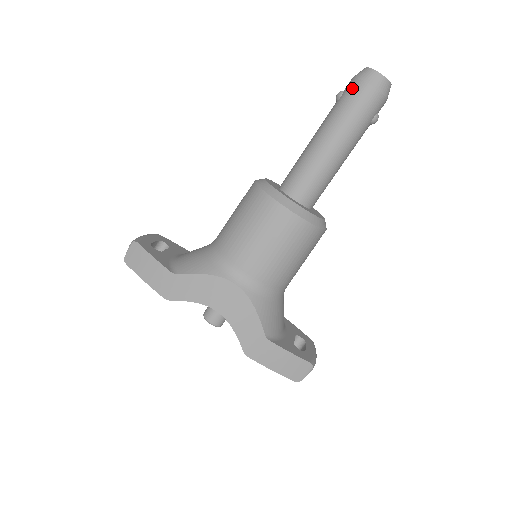
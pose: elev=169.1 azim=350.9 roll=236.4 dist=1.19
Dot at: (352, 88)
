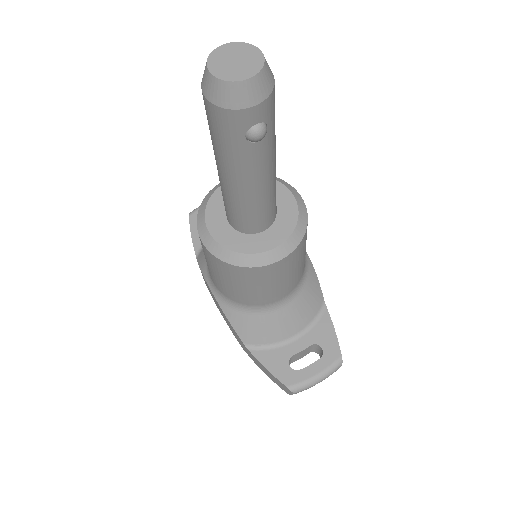
Dot at: occluded
